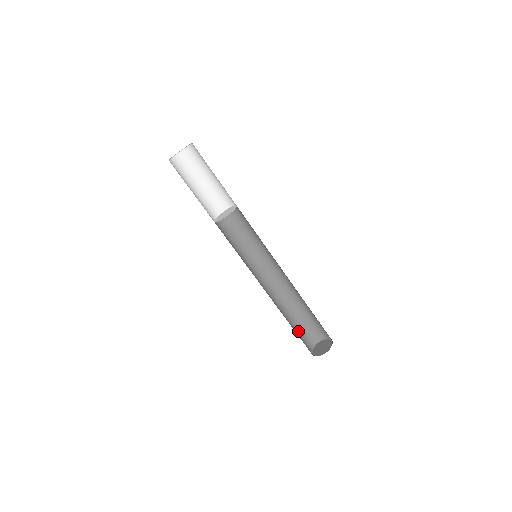
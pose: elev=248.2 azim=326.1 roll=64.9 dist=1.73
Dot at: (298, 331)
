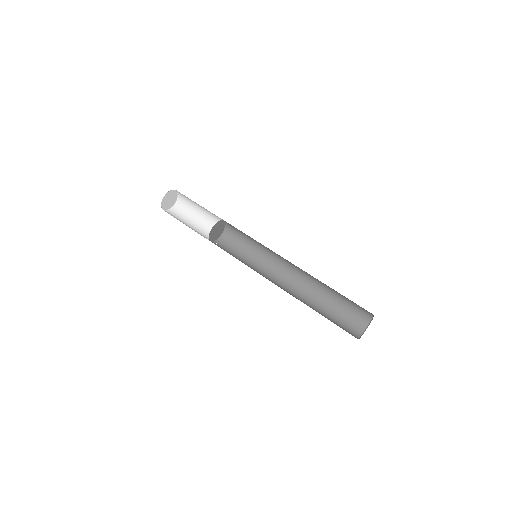
Dot at: (336, 318)
